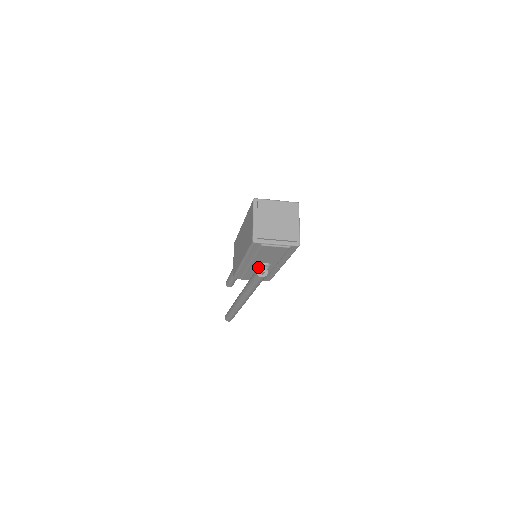
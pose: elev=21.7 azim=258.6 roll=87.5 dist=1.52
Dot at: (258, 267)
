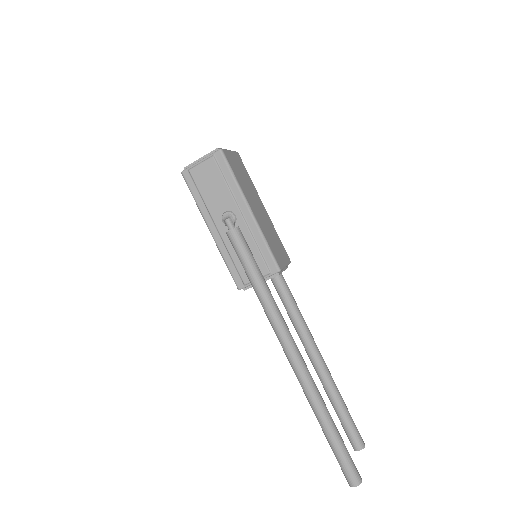
Dot at: occluded
